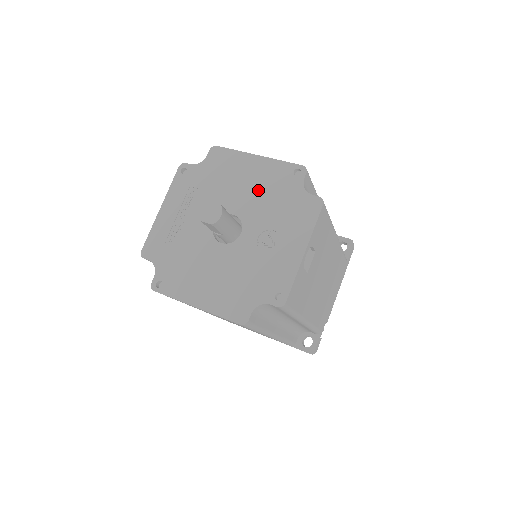
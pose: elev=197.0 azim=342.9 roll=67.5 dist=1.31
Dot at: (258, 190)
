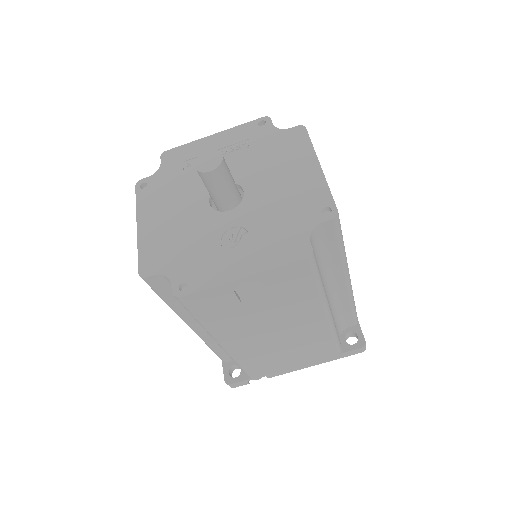
Dot at: (283, 192)
